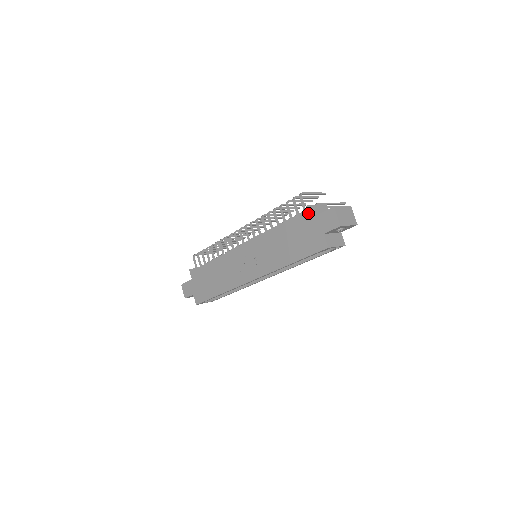
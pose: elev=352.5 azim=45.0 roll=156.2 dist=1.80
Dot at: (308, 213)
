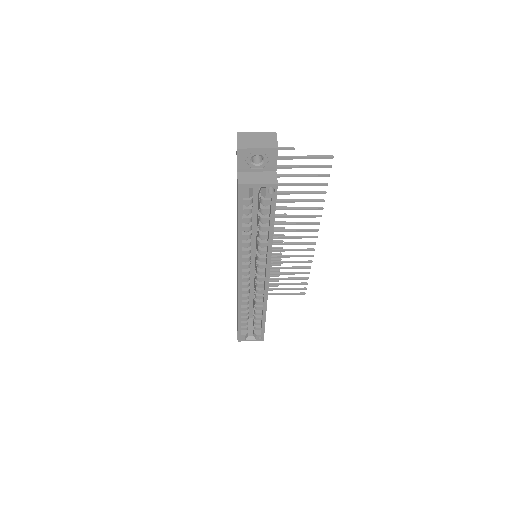
Dot at: occluded
